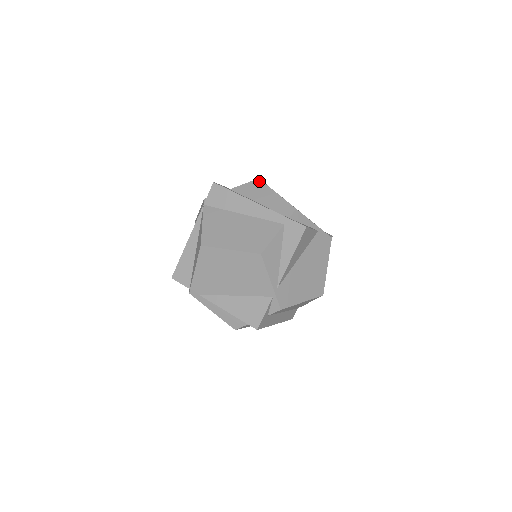
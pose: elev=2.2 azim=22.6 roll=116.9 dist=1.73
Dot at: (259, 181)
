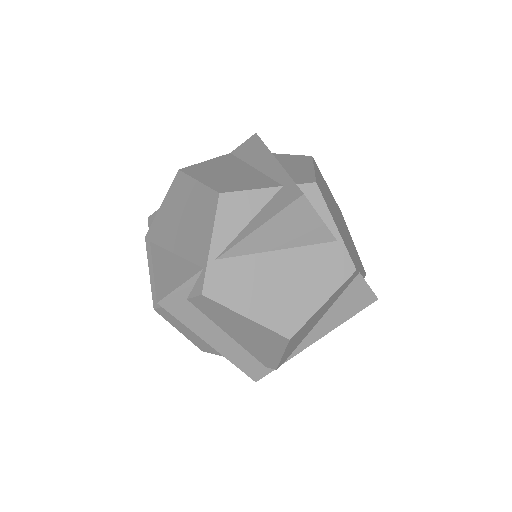
Dot at: (309, 157)
